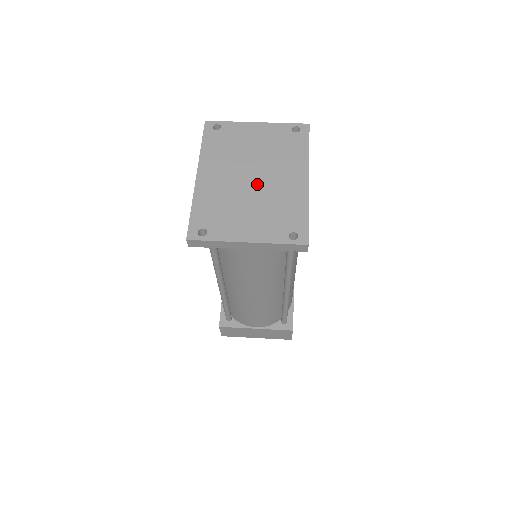
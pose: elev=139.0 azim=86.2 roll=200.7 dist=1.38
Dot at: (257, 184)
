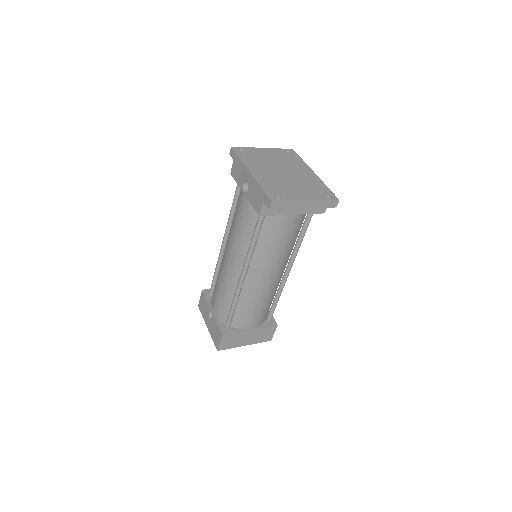
Dot at: (289, 175)
